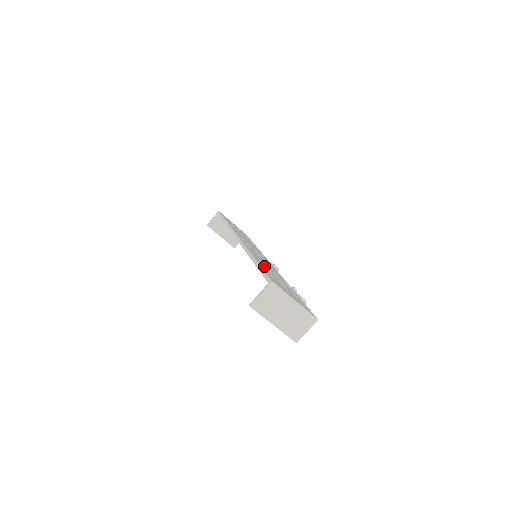
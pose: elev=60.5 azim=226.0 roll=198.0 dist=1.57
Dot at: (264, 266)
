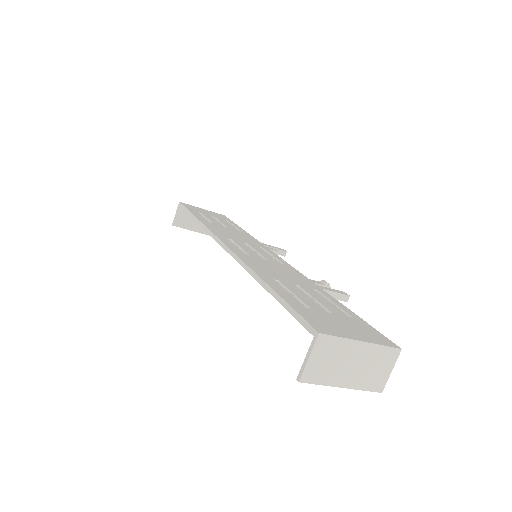
Dot at: (282, 285)
